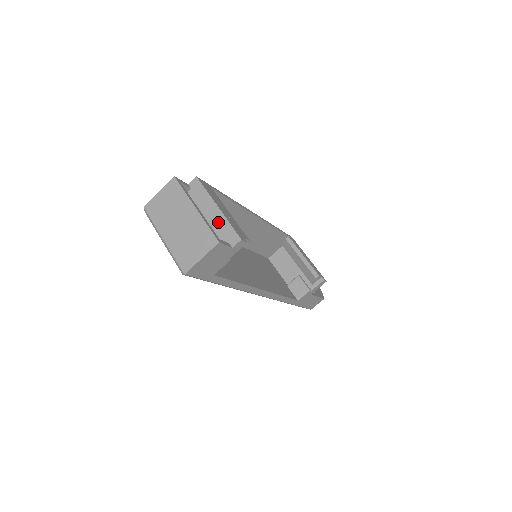
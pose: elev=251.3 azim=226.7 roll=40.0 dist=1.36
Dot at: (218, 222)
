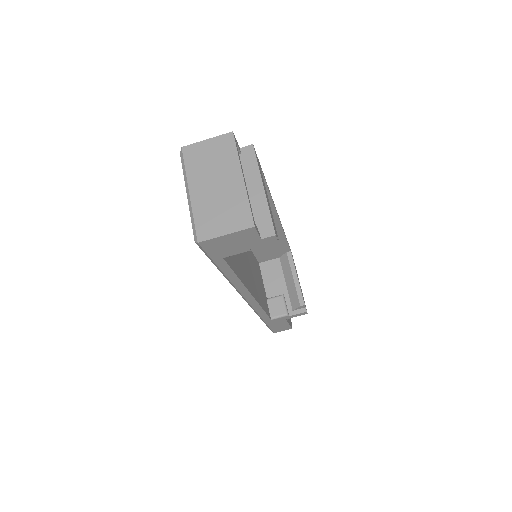
Dot at: (257, 204)
